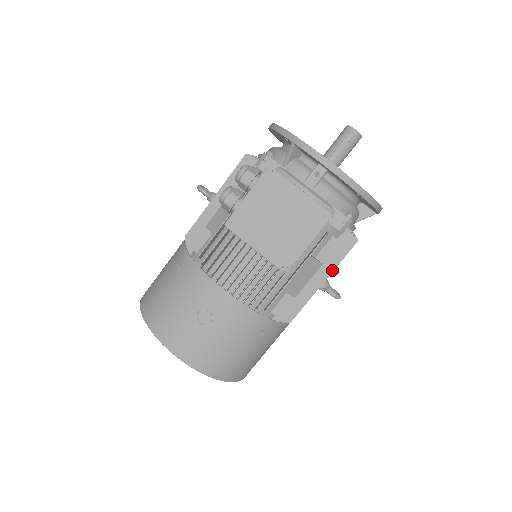
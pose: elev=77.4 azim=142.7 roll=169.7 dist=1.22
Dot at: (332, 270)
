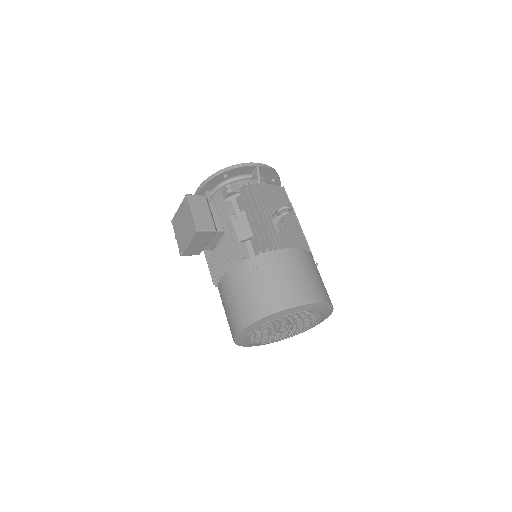
Dot at: (257, 206)
